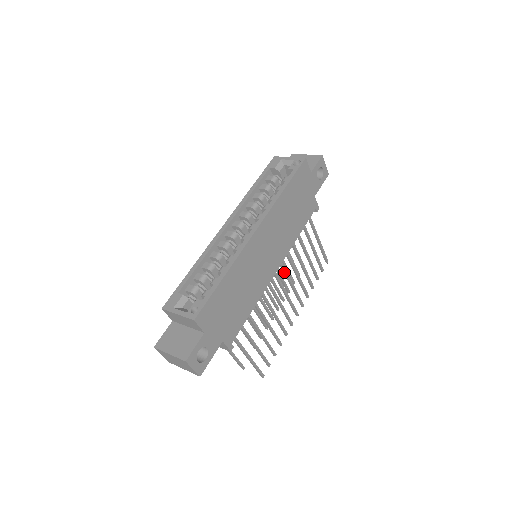
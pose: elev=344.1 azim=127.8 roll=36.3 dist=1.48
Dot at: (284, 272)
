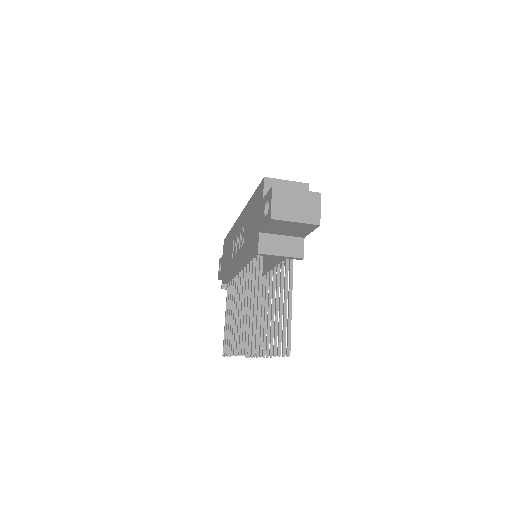
Dot at: (263, 294)
